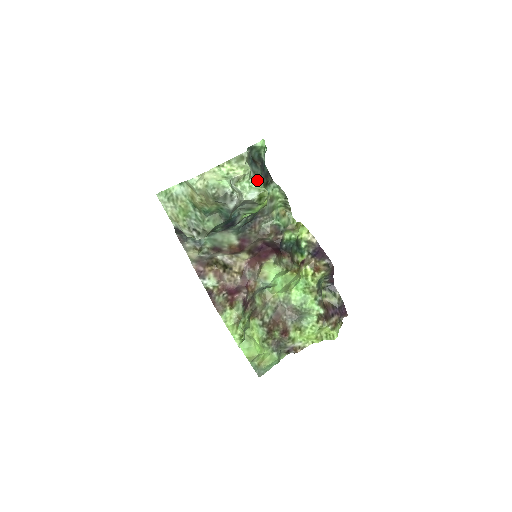
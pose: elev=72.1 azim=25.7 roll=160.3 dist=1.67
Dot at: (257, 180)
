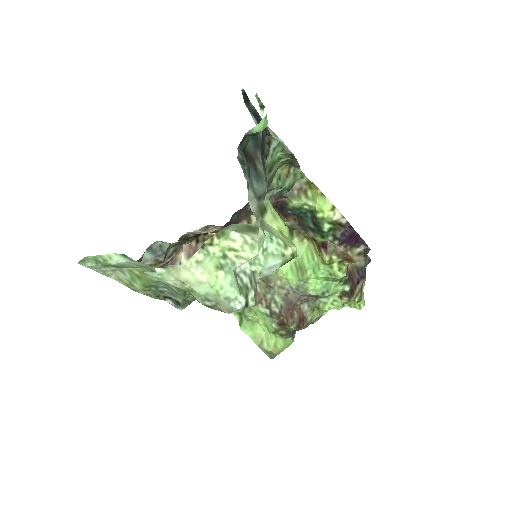
Dot at: (263, 201)
